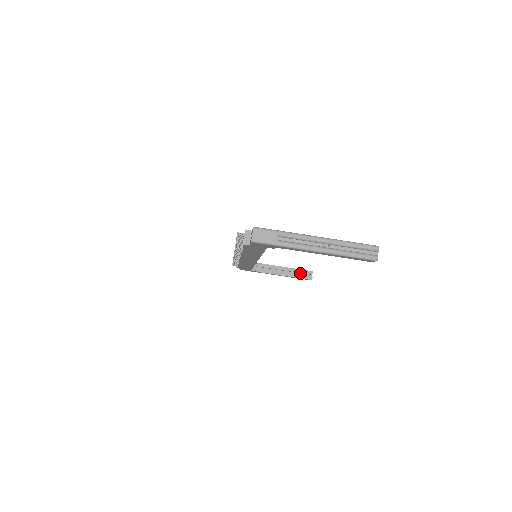
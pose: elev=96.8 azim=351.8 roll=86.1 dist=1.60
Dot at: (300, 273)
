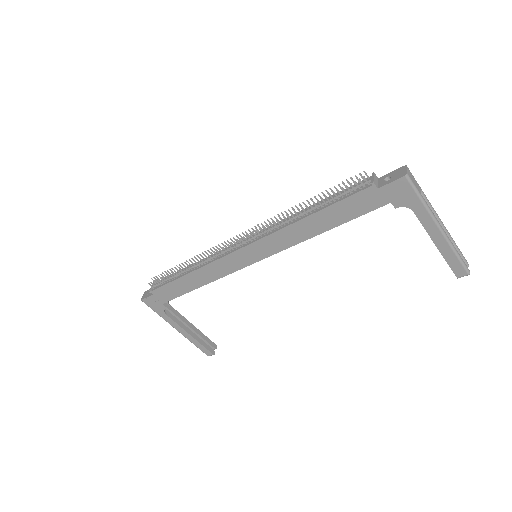
Dot at: (203, 341)
